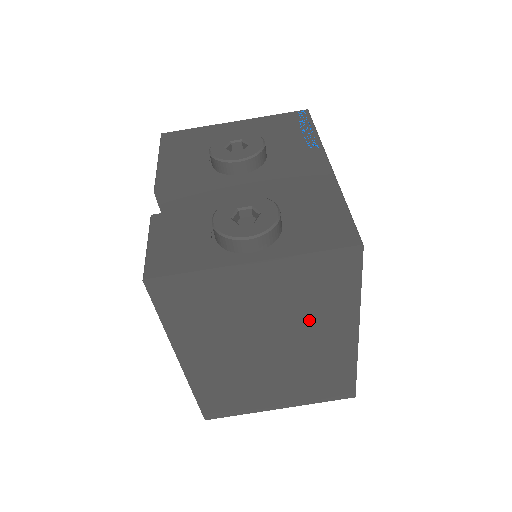
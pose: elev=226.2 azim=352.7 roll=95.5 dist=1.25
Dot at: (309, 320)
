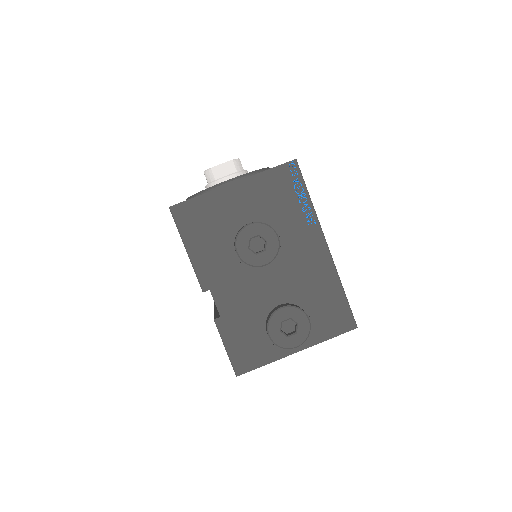
Dot at: occluded
